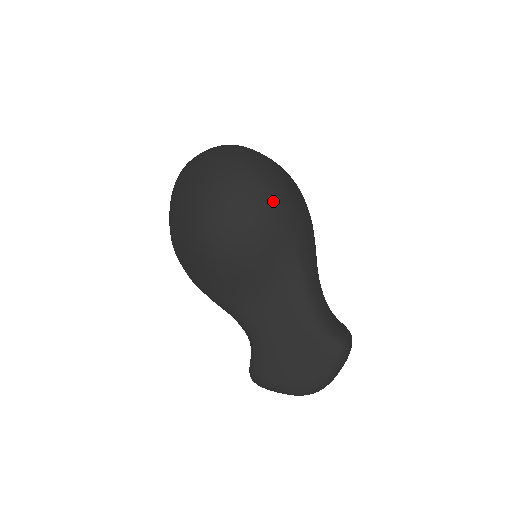
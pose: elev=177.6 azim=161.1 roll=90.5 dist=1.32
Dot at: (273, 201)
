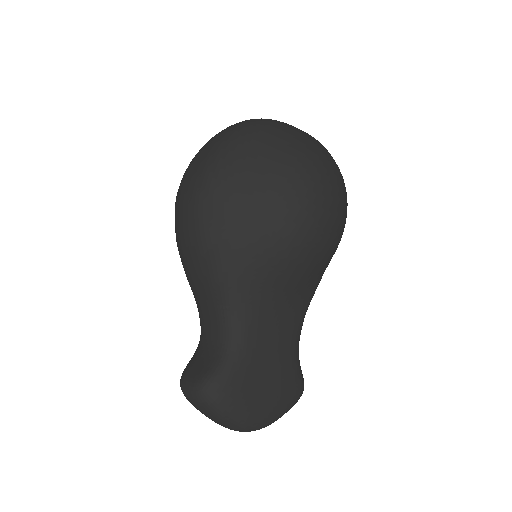
Dot at: occluded
